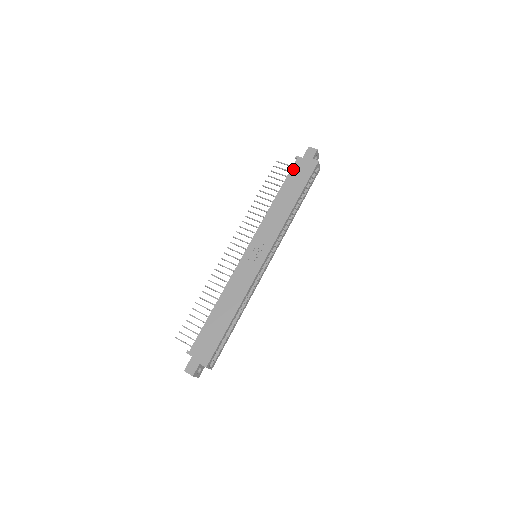
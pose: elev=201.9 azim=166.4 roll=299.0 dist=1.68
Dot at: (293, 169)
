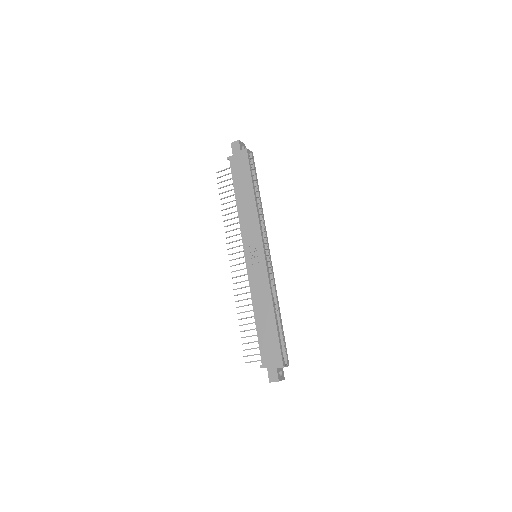
Dot at: (232, 169)
